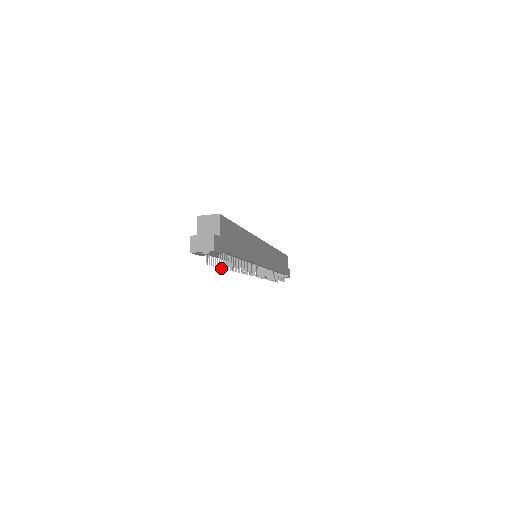
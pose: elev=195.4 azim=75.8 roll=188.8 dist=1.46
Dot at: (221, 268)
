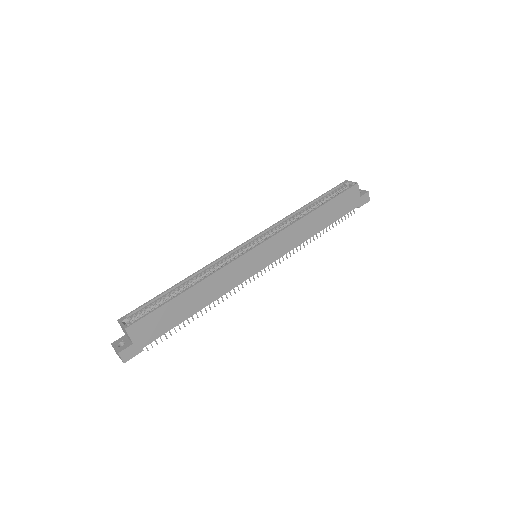
Dot at: occluded
